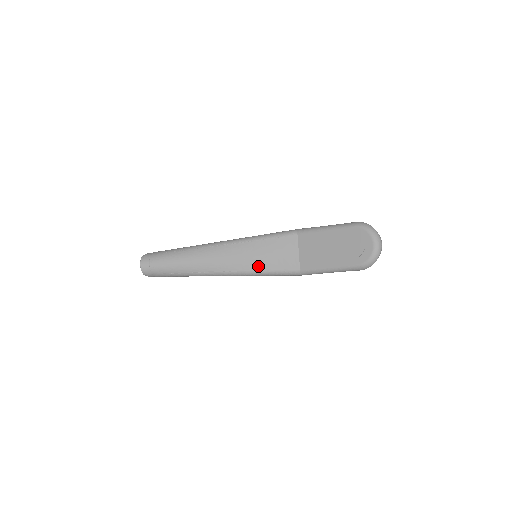
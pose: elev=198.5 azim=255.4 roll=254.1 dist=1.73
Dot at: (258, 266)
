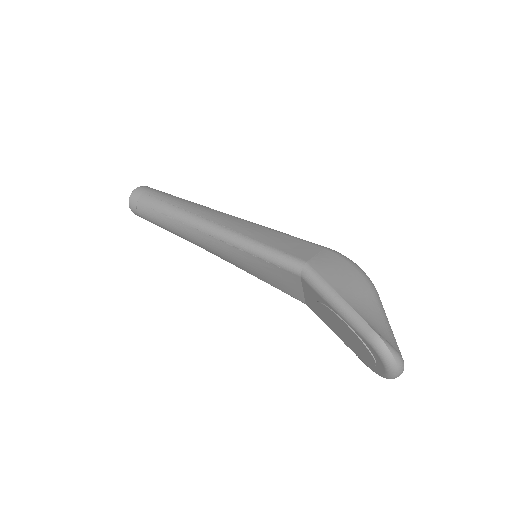
Dot at: (256, 275)
